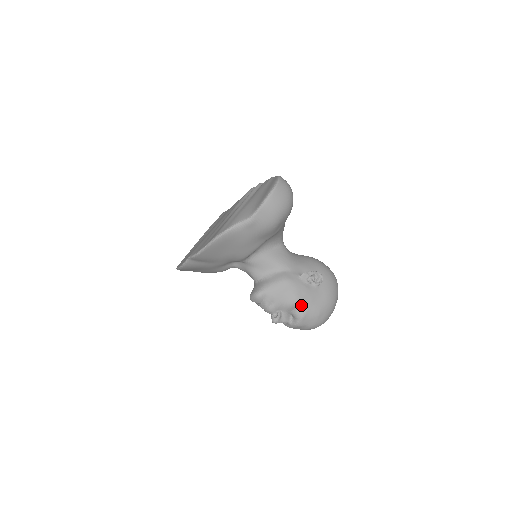
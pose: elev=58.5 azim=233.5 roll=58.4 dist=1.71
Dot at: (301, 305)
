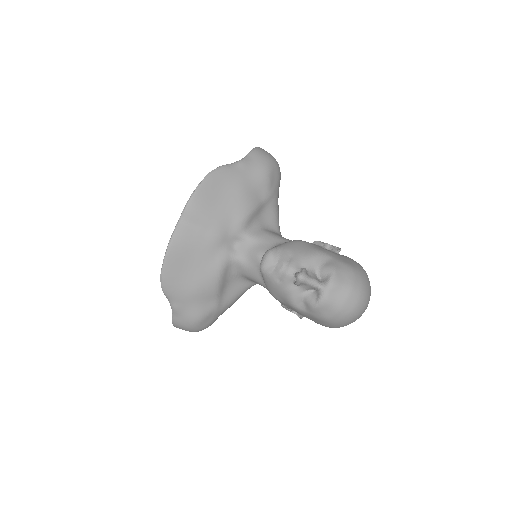
Dot at: (326, 258)
